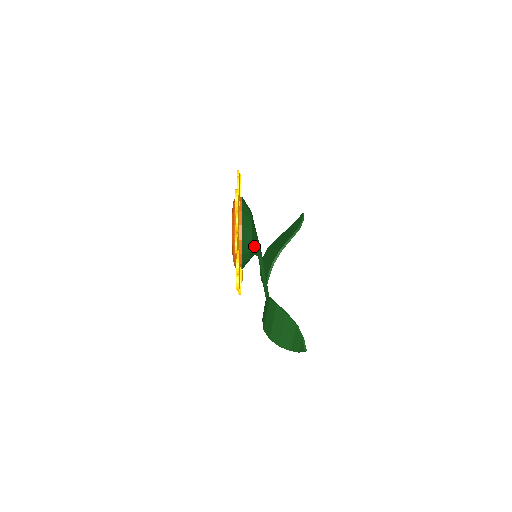
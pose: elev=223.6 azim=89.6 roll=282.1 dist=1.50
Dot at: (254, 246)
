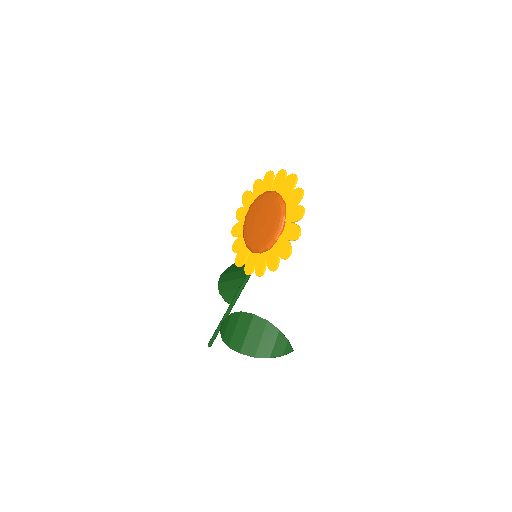
Dot at: occluded
